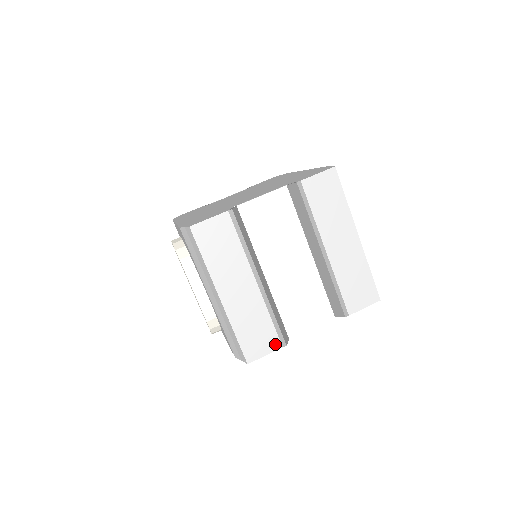
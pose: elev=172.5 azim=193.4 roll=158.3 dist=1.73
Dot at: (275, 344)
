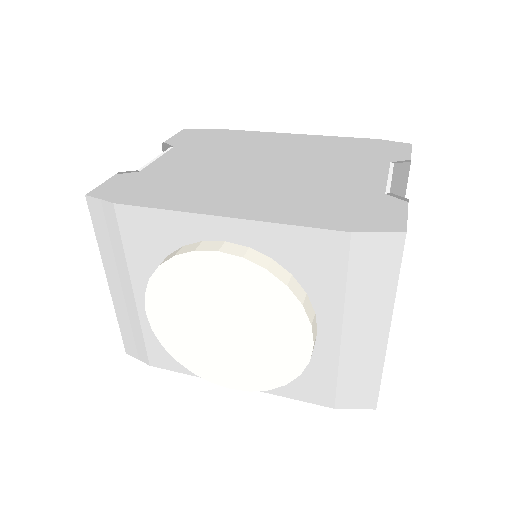
Dot at: occluded
